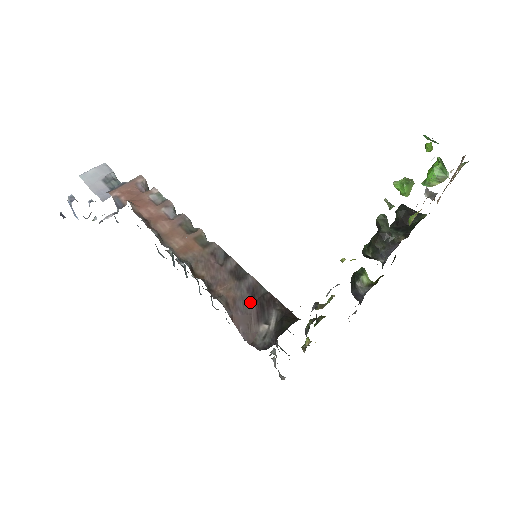
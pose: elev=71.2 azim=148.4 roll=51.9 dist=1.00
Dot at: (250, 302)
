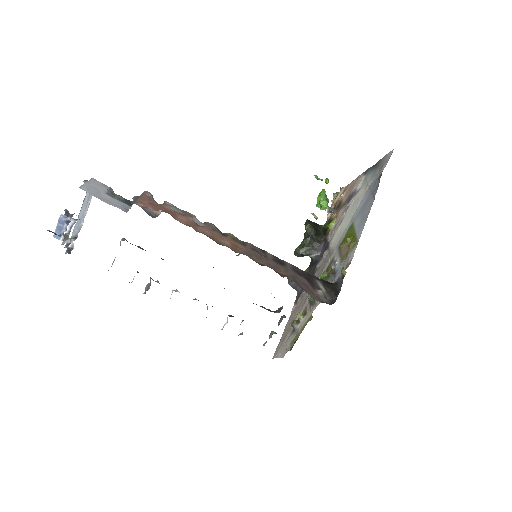
Dot at: (301, 278)
